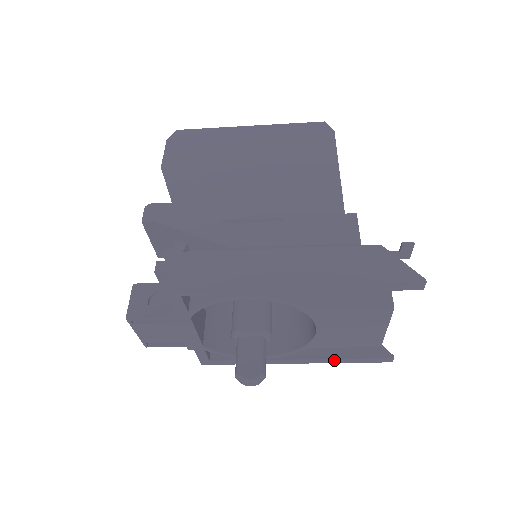
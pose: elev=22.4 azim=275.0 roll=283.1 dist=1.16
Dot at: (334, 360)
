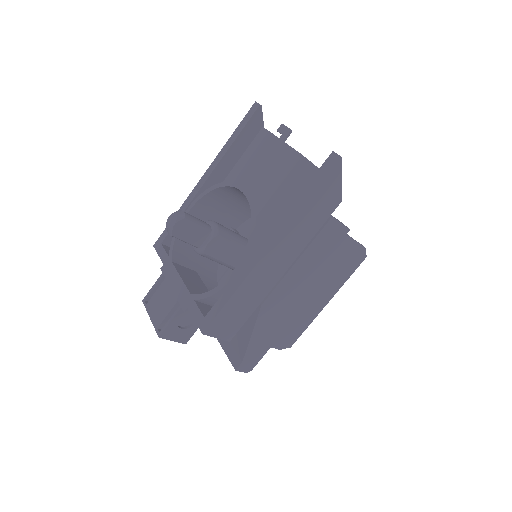
Dot at: (292, 210)
